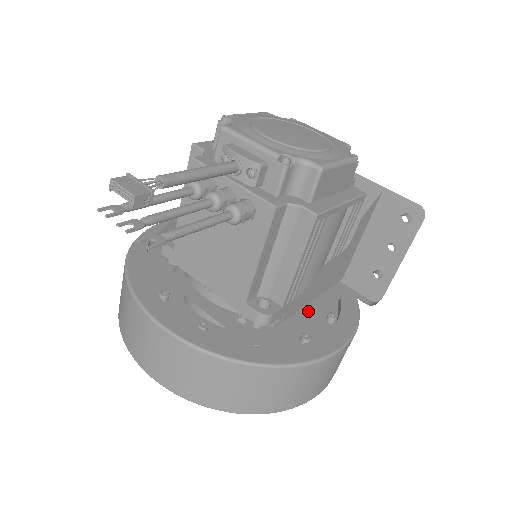
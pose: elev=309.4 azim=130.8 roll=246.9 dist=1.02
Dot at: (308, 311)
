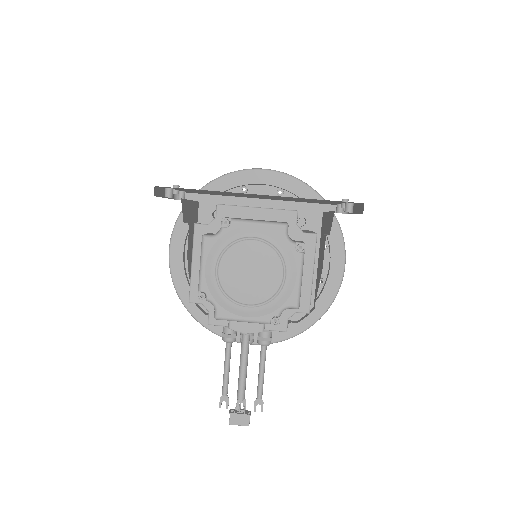
Dot at: occluded
